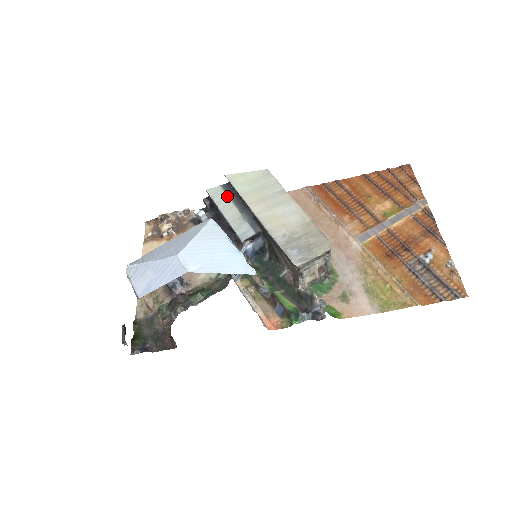
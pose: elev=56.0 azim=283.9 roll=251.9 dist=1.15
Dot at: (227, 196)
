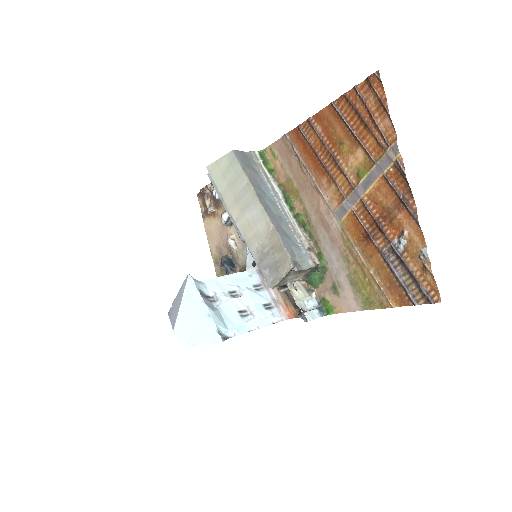
Dot at: occluded
